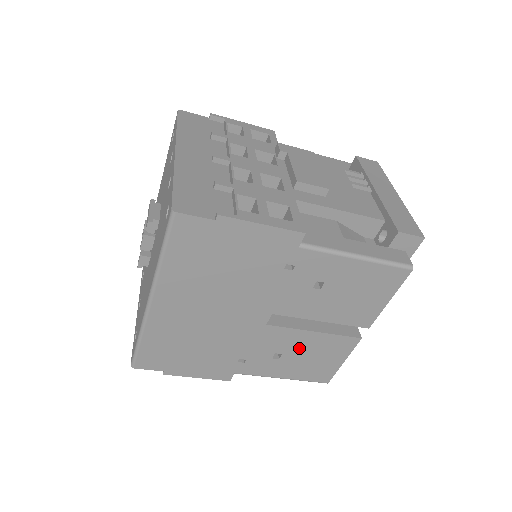
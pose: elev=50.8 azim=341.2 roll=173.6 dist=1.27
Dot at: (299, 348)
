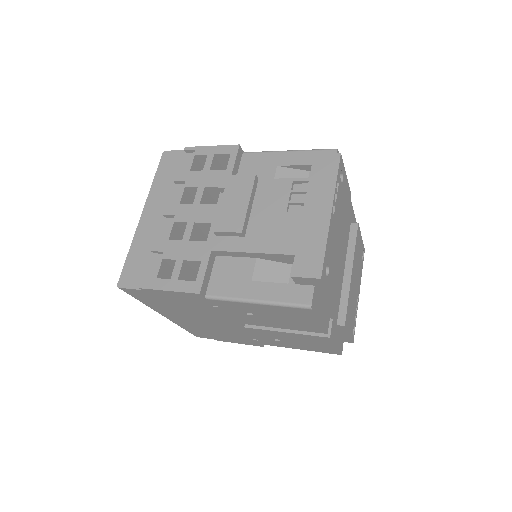
Dot at: (287, 338)
